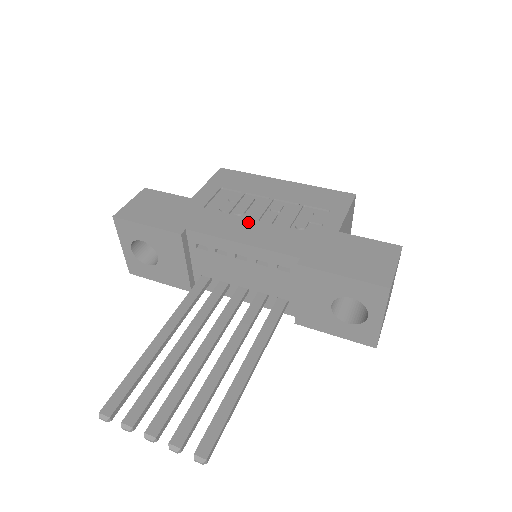
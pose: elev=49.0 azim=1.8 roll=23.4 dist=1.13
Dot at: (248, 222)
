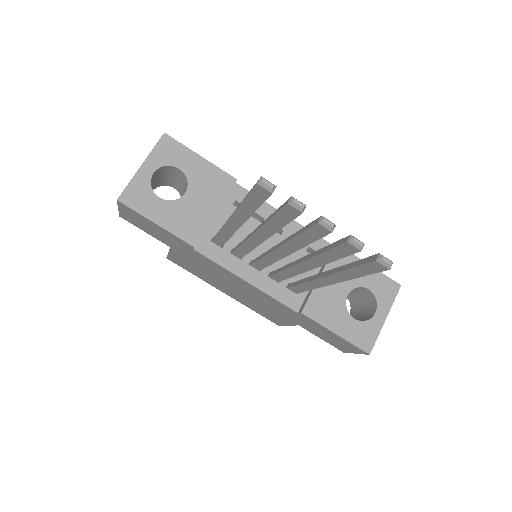
Dot at: occluded
